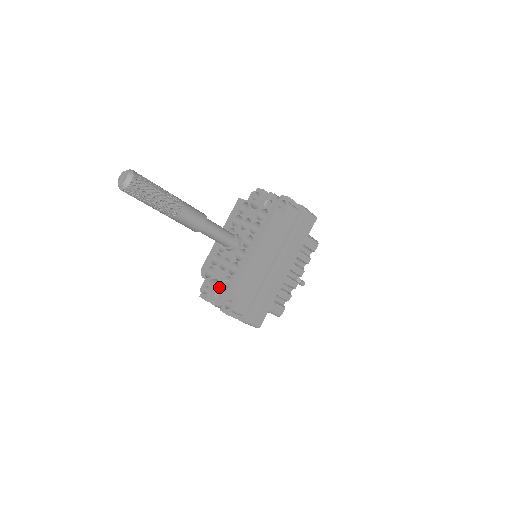
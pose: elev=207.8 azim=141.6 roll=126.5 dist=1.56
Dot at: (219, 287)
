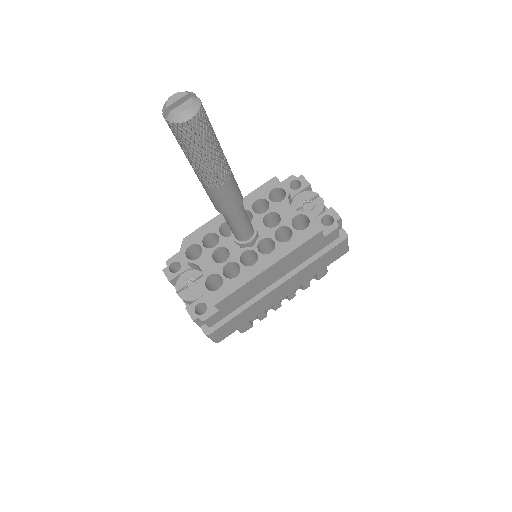
Dot at: (196, 275)
